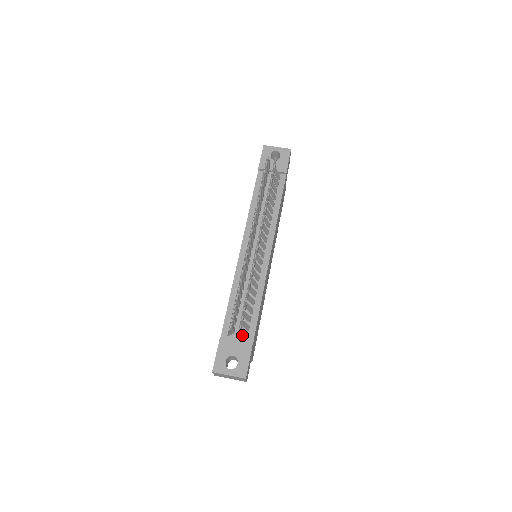
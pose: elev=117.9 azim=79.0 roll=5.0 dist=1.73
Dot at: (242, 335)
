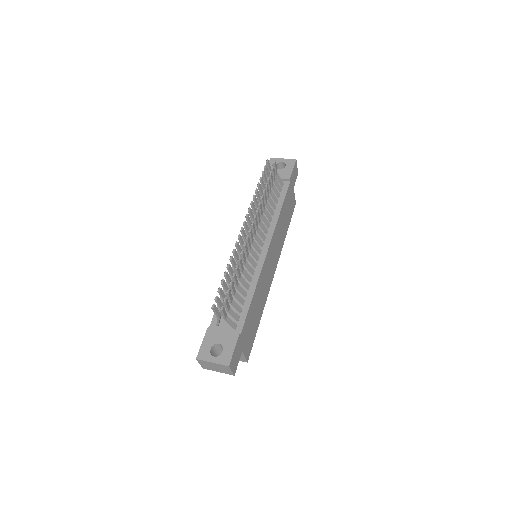
Dot at: (228, 322)
